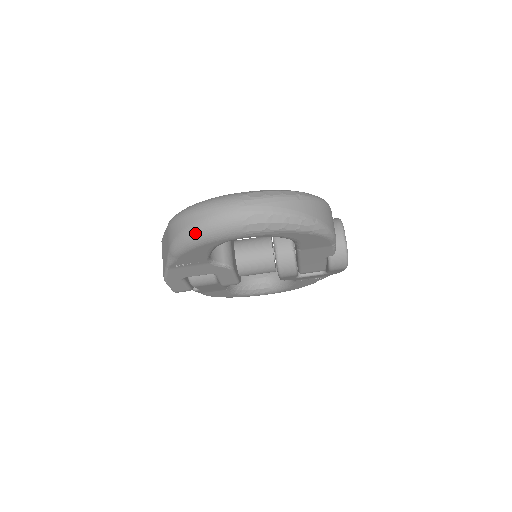
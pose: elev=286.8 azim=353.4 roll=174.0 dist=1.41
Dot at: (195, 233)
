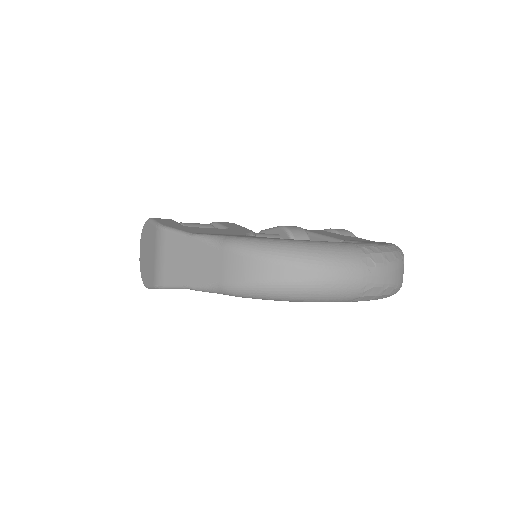
Dot at: (294, 292)
